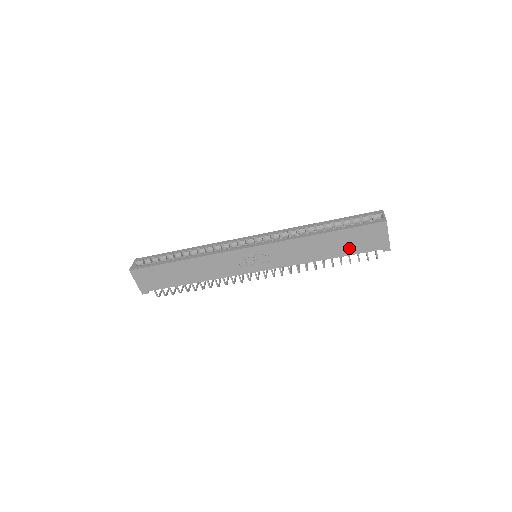
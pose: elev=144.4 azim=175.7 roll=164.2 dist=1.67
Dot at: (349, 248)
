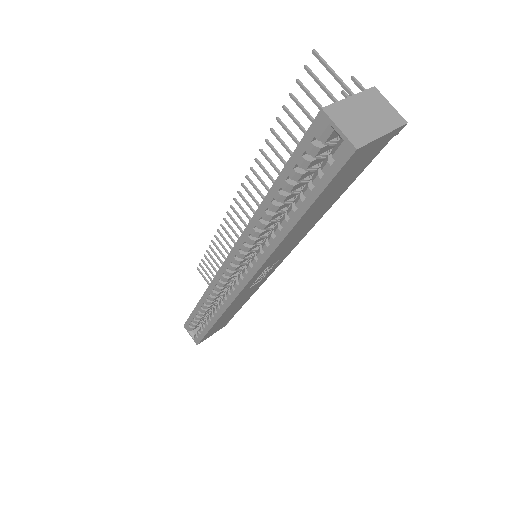
Dot at: (343, 186)
